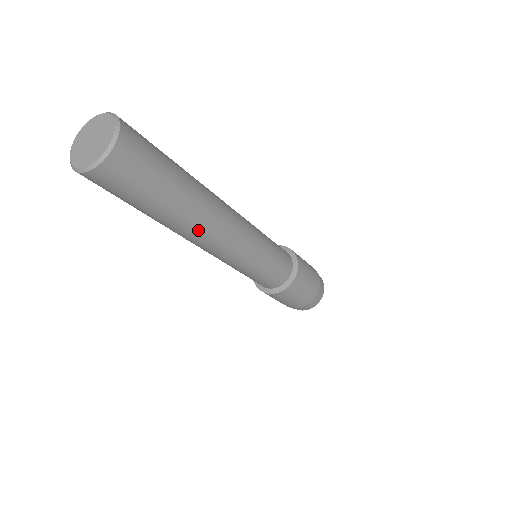
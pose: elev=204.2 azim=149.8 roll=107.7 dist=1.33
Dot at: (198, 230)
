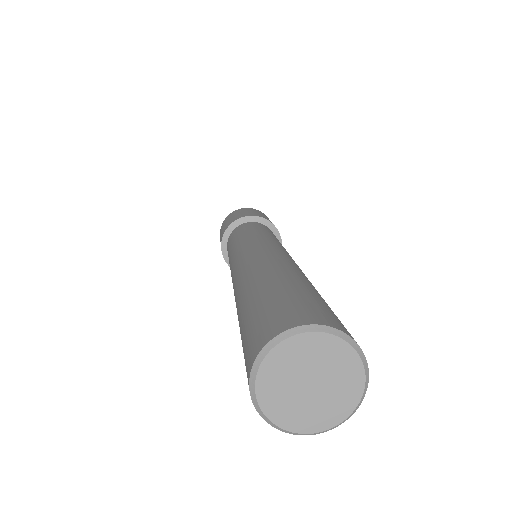
Dot at: occluded
